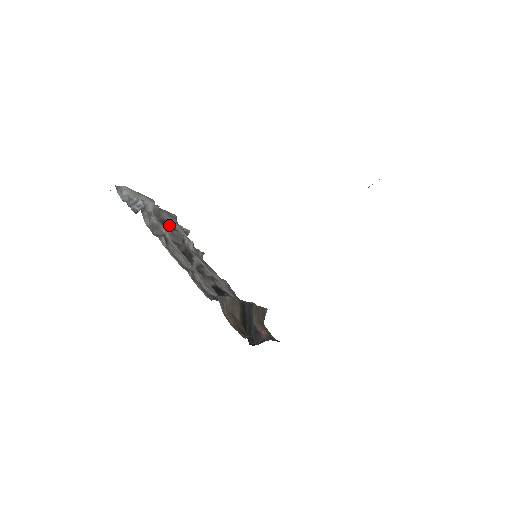
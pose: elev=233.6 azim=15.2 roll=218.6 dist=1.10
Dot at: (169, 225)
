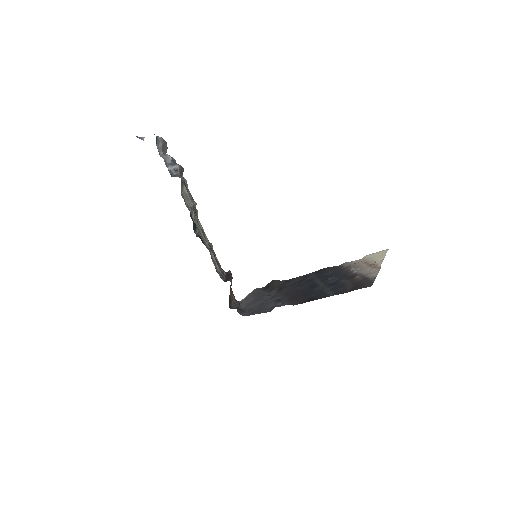
Dot at: occluded
